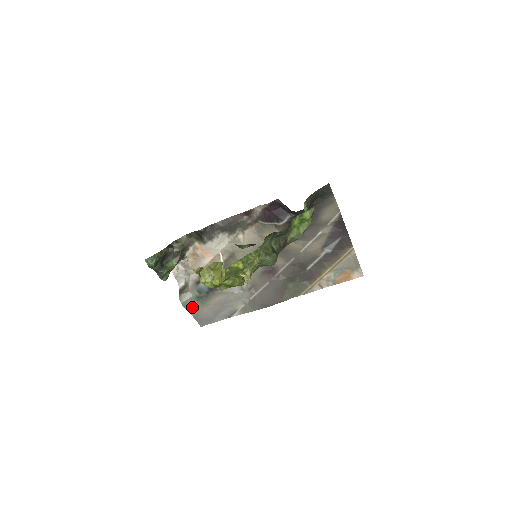
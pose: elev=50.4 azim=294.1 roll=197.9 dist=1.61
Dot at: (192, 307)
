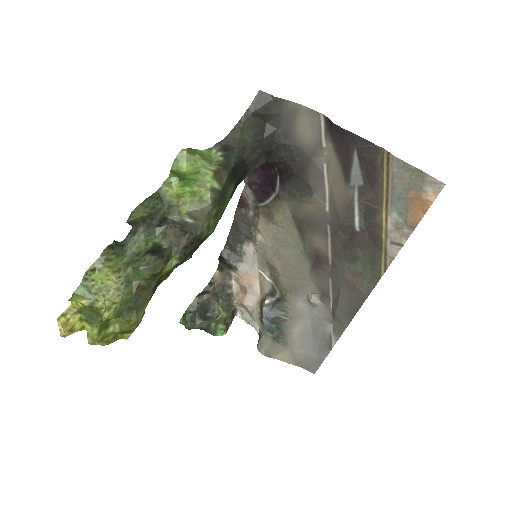
Dot at: (279, 353)
